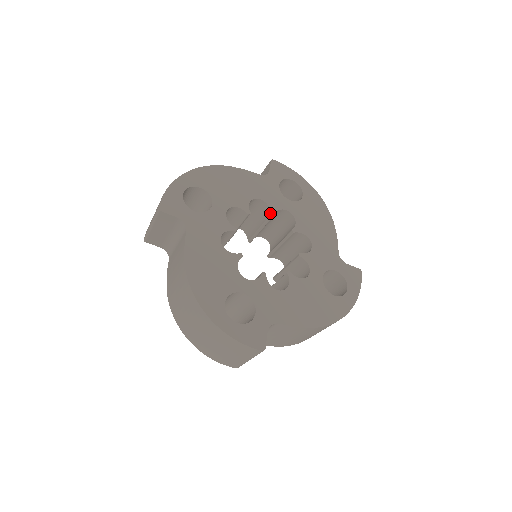
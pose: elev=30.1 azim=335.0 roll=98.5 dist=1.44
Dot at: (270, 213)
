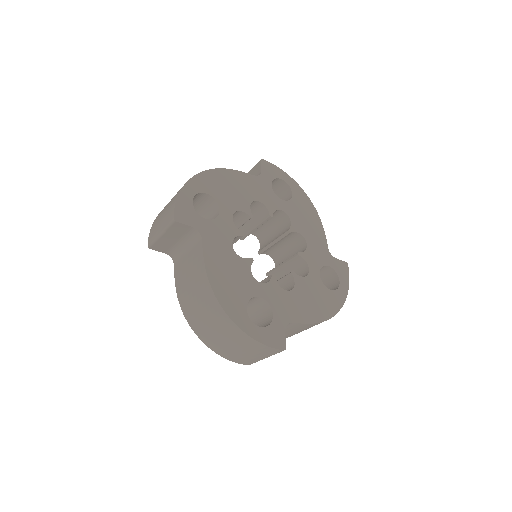
Dot at: (268, 214)
